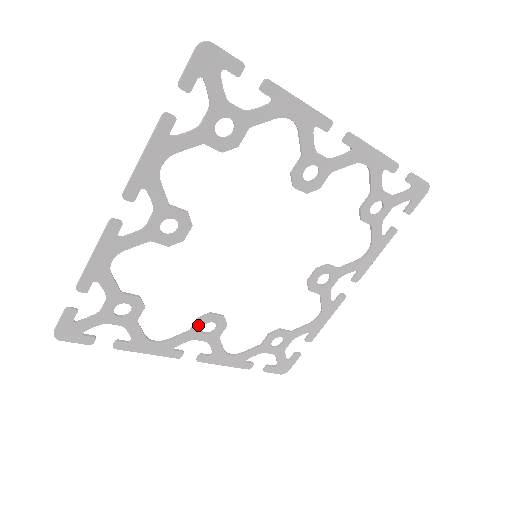
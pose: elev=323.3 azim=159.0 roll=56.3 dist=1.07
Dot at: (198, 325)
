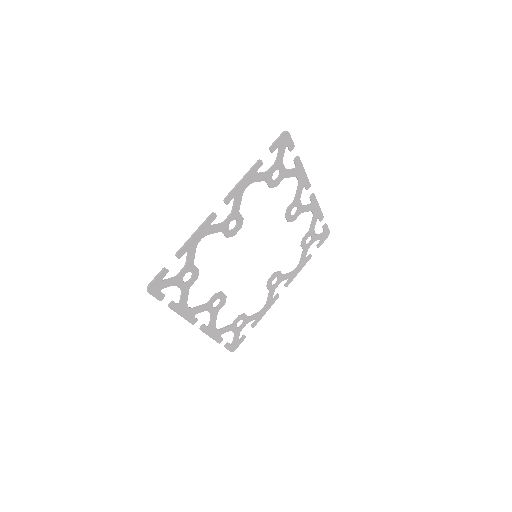
Dot at: (213, 299)
